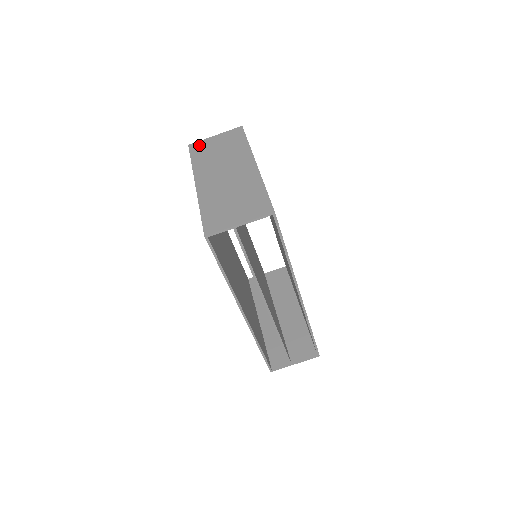
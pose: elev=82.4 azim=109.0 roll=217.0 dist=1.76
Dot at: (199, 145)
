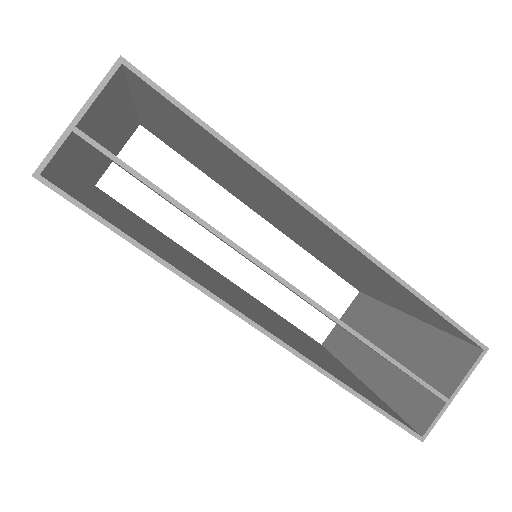
Dot at: occluded
